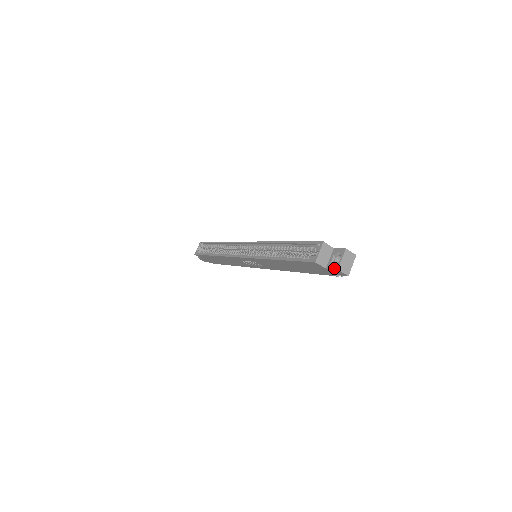
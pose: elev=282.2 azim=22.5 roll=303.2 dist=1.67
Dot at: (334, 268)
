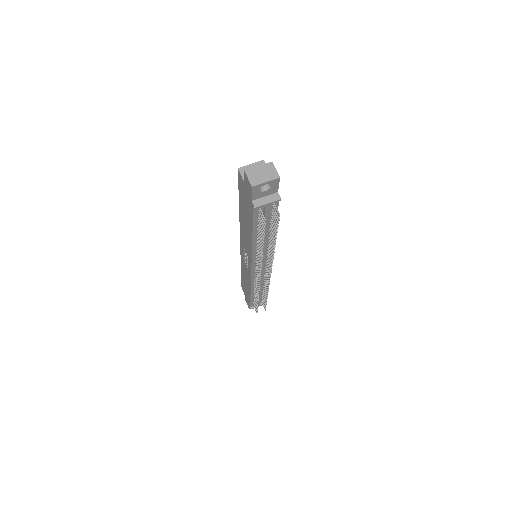
Dot at: (246, 173)
